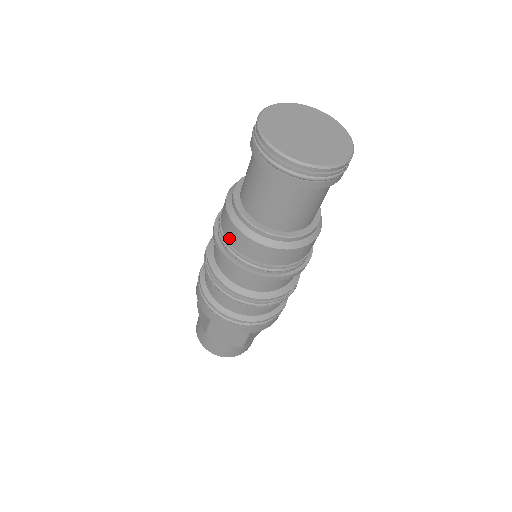
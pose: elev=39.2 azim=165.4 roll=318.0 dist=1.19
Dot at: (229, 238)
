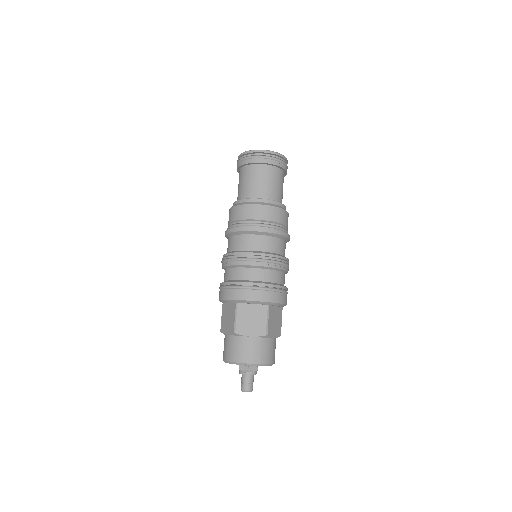
Dot at: (237, 217)
